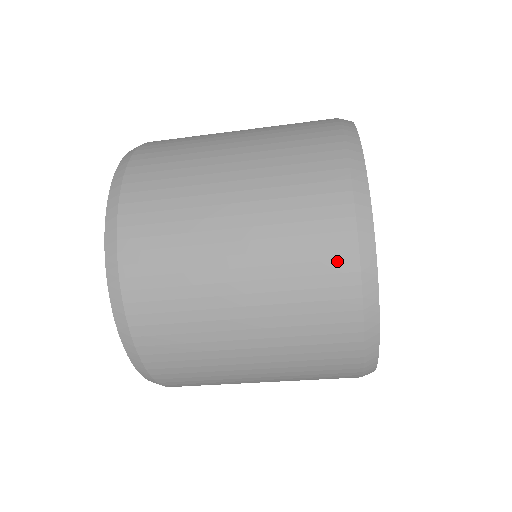
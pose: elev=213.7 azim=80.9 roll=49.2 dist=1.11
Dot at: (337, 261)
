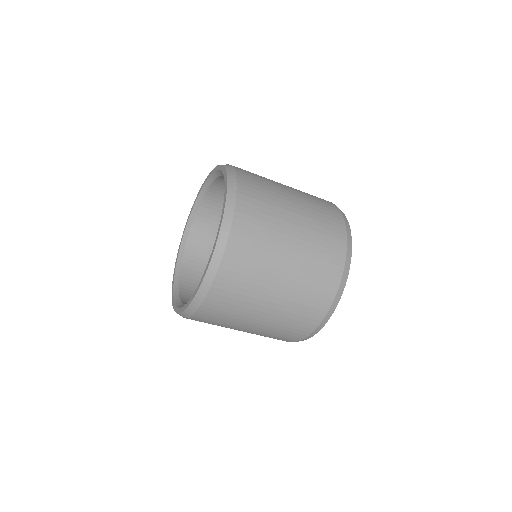
Dot at: (337, 252)
